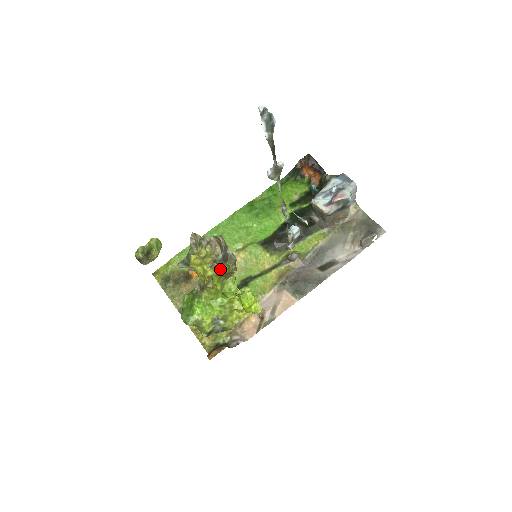
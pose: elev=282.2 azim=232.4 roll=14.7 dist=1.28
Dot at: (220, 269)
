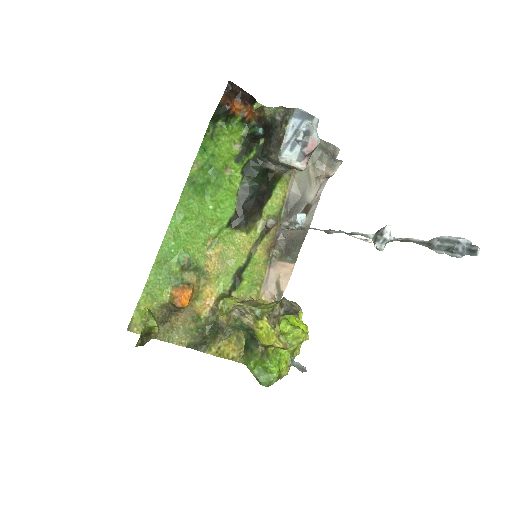
Dot at: (279, 320)
